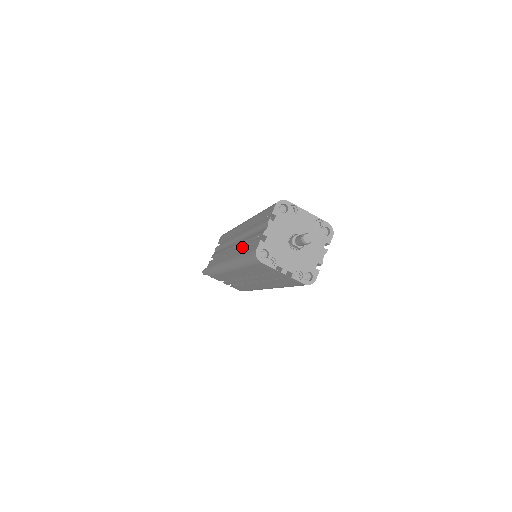
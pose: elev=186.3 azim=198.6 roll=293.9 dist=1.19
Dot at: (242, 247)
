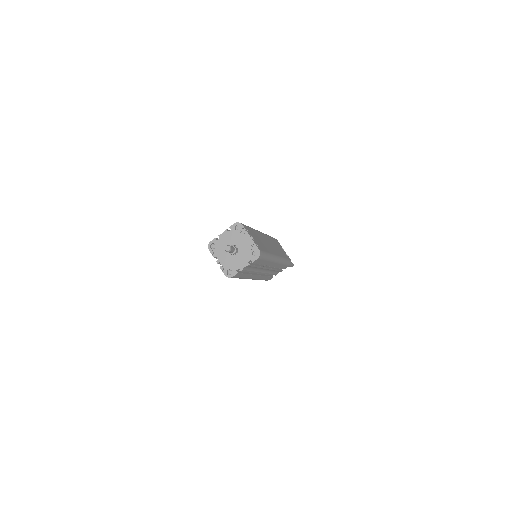
Dot at: occluded
